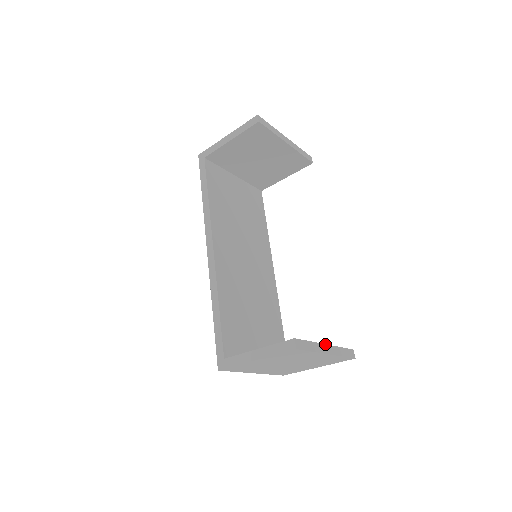
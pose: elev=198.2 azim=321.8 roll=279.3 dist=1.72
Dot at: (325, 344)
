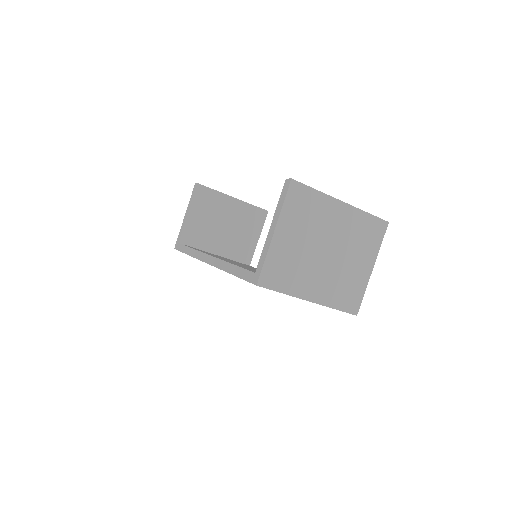
Dot at: occluded
